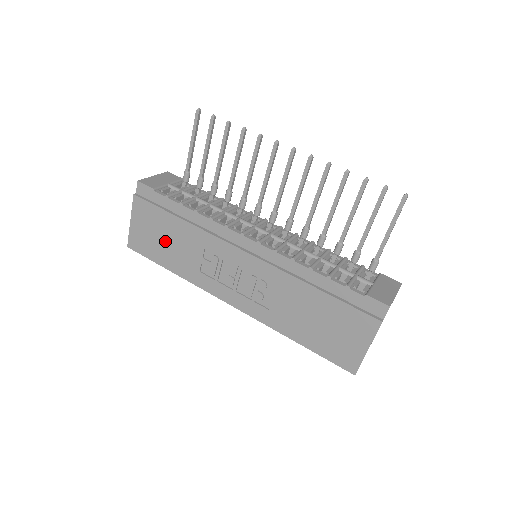
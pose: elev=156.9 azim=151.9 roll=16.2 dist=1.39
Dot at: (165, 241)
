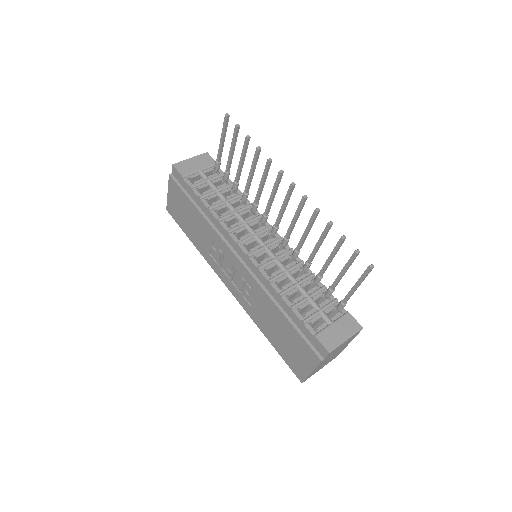
Dot at: (189, 220)
